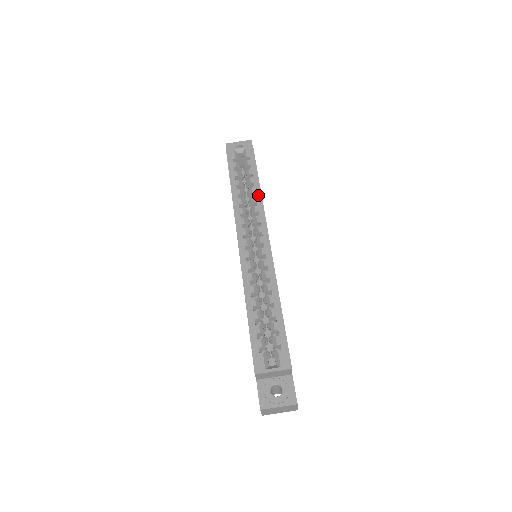
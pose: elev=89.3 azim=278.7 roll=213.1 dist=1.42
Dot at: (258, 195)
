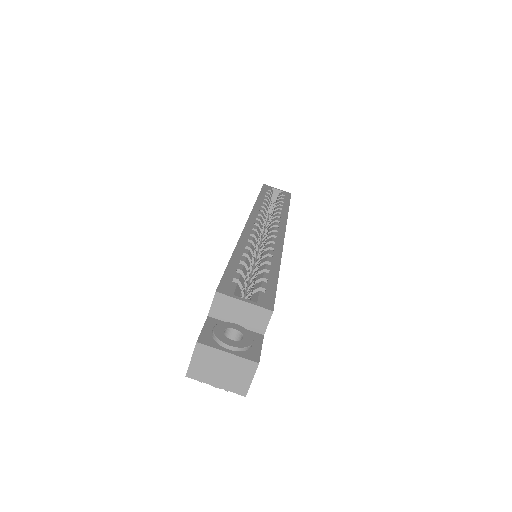
Dot at: (285, 211)
